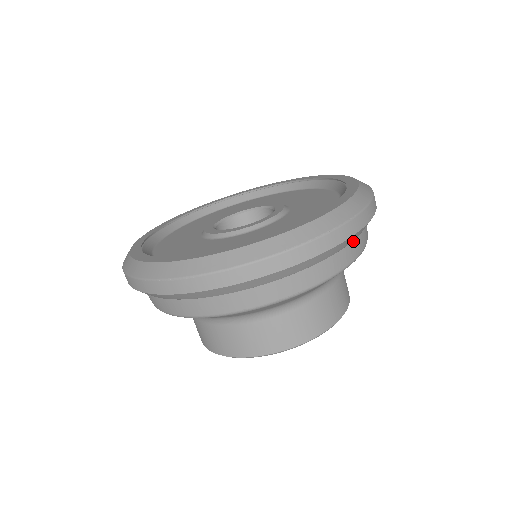
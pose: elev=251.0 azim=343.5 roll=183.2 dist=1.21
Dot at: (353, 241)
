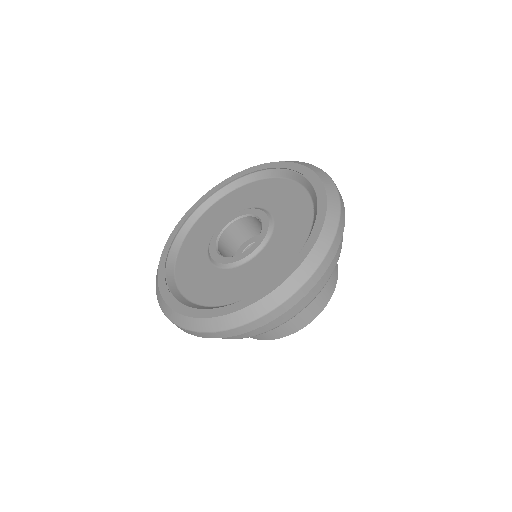
Dot at: occluded
